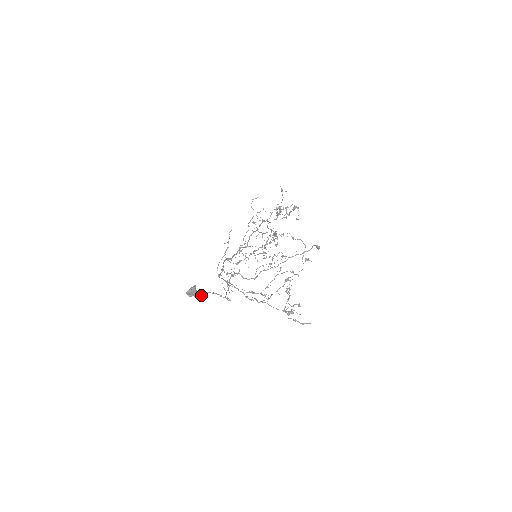
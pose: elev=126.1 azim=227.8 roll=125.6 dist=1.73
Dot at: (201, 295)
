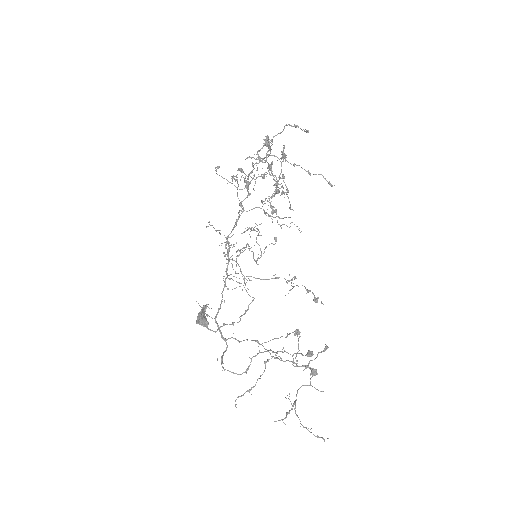
Dot at: (211, 330)
